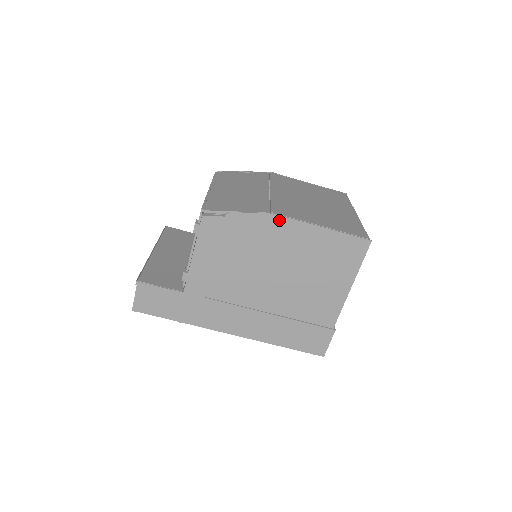
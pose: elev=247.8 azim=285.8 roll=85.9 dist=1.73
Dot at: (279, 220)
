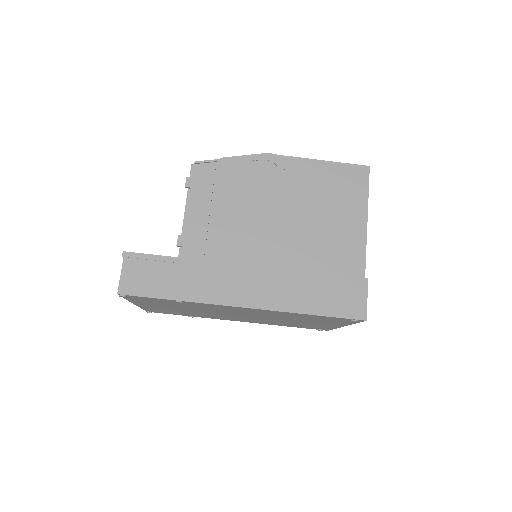
Dot at: (272, 158)
